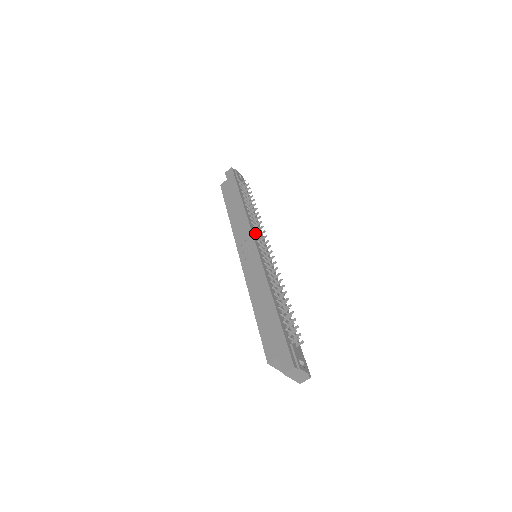
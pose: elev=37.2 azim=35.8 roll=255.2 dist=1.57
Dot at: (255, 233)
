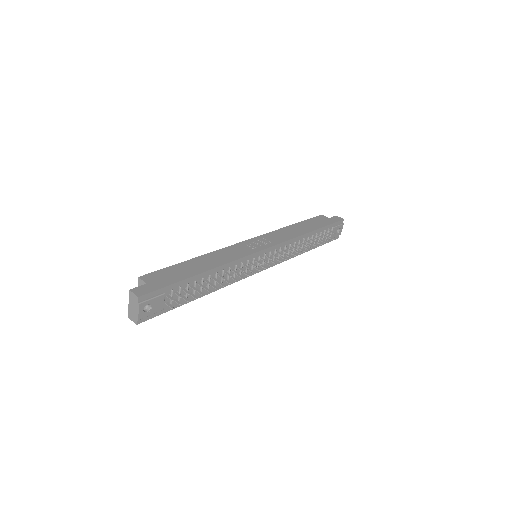
Dot at: (279, 249)
